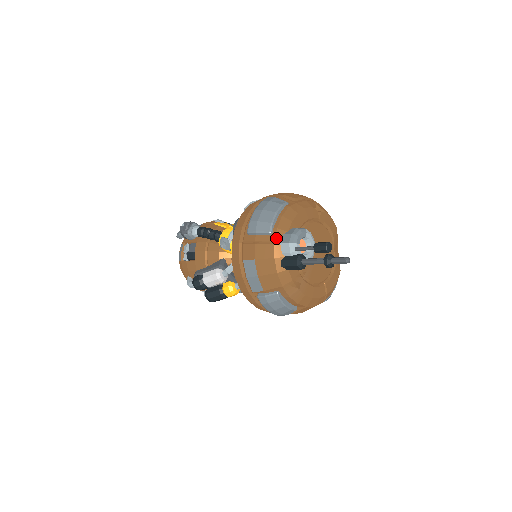
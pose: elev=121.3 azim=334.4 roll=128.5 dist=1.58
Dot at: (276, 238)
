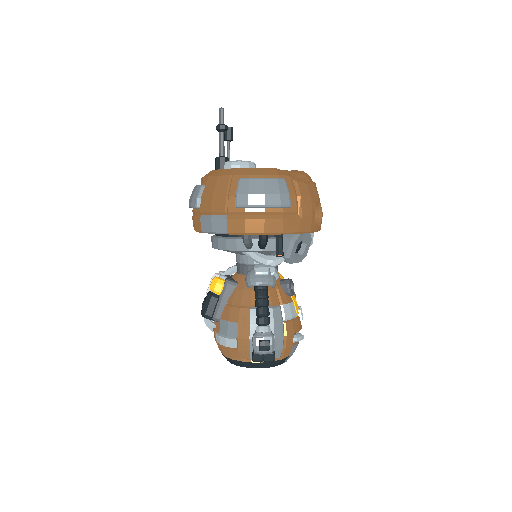
Dot at: occluded
